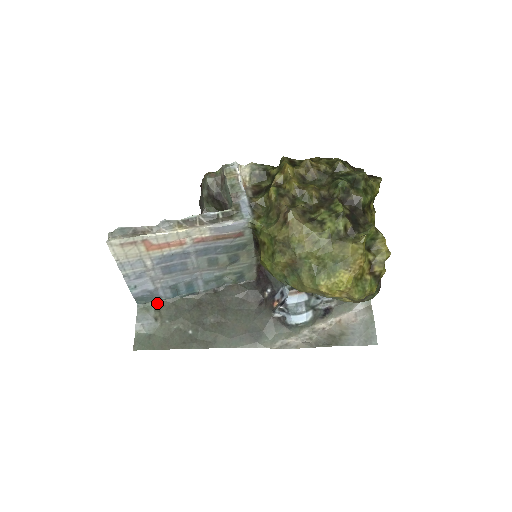
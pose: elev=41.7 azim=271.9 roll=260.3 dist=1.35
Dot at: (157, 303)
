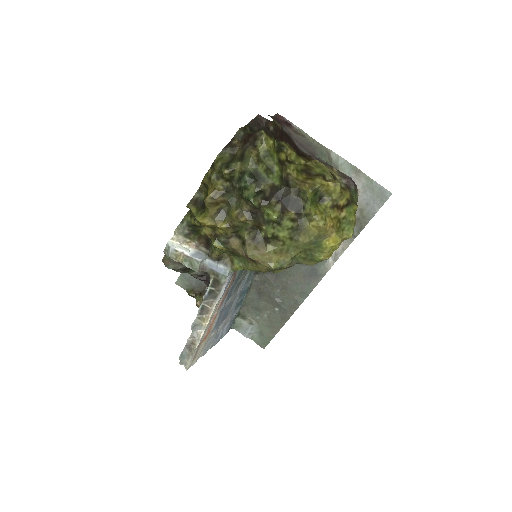
Dot at: (239, 316)
